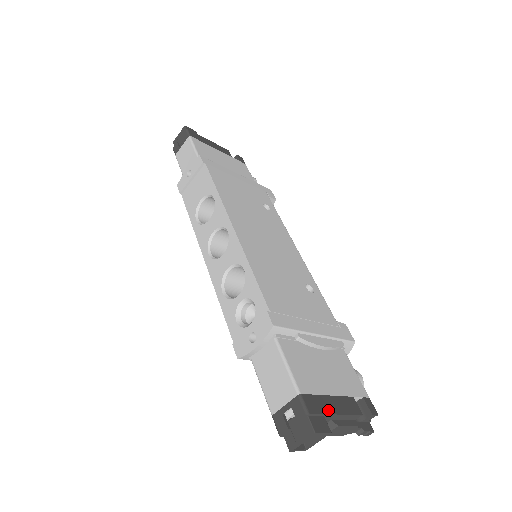
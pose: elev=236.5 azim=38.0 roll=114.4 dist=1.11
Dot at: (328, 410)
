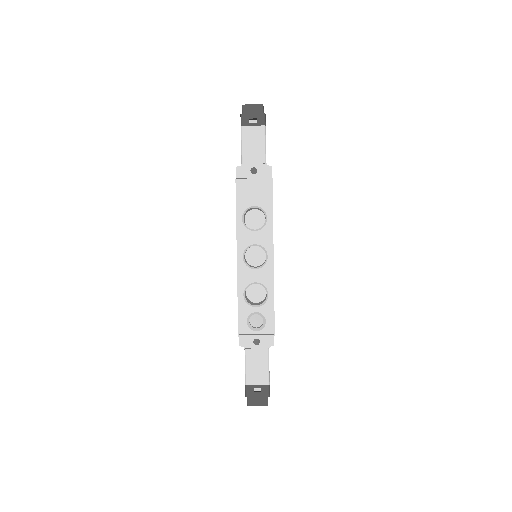
Dot at: occluded
